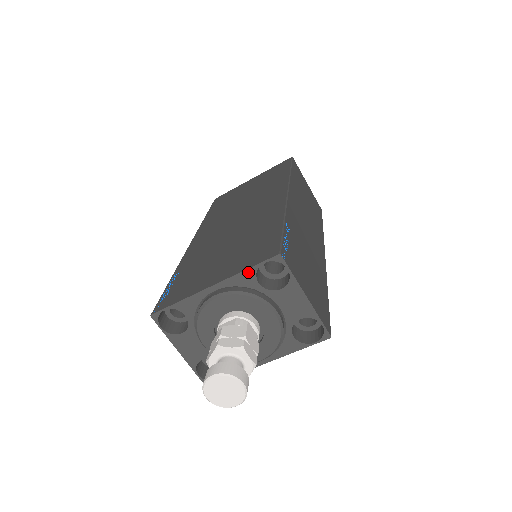
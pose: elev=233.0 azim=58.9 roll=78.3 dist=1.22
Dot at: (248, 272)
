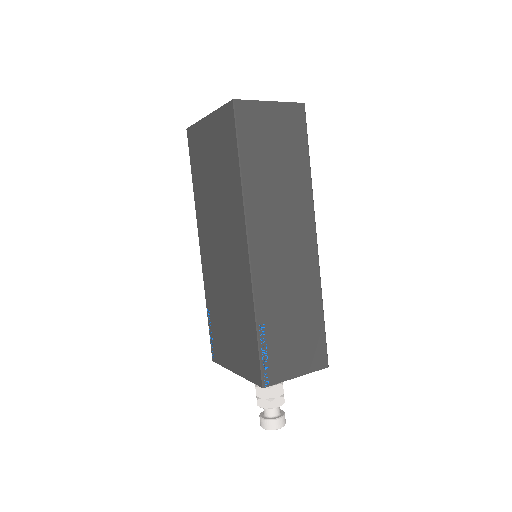
Dot at: (251, 380)
